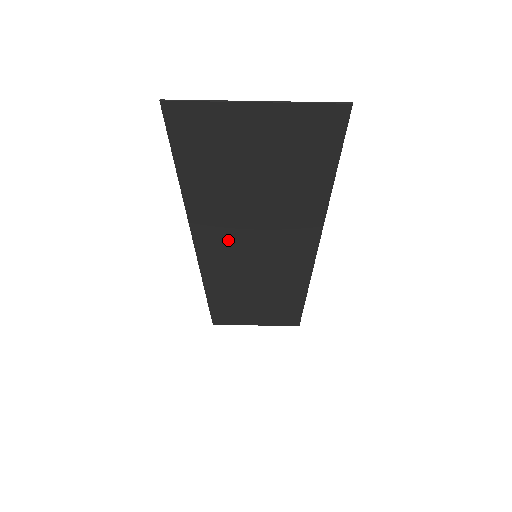
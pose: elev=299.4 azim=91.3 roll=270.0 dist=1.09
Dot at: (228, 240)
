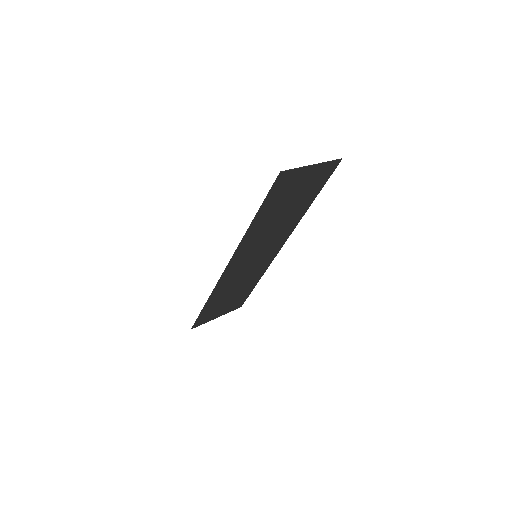
Dot at: (251, 249)
